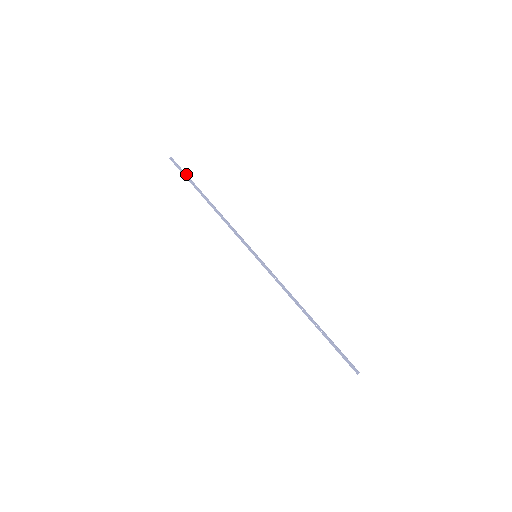
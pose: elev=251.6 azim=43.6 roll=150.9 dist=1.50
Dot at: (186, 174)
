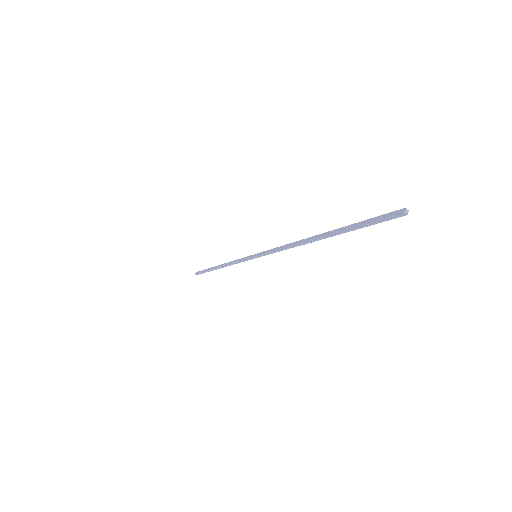
Dot at: occluded
